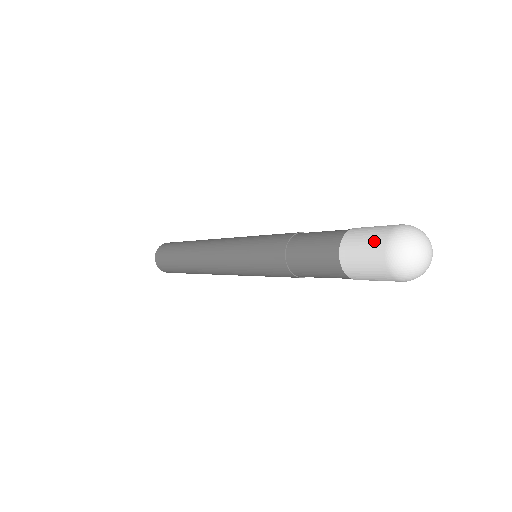
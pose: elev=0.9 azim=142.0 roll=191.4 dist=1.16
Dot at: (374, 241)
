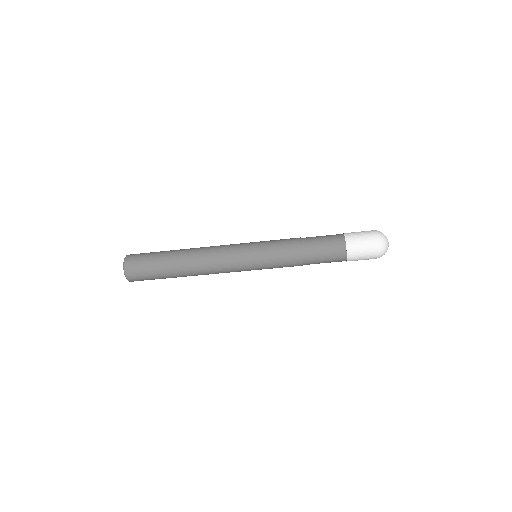
Dot at: occluded
